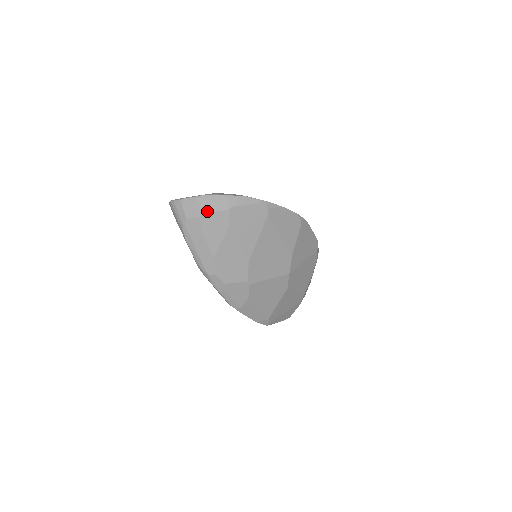
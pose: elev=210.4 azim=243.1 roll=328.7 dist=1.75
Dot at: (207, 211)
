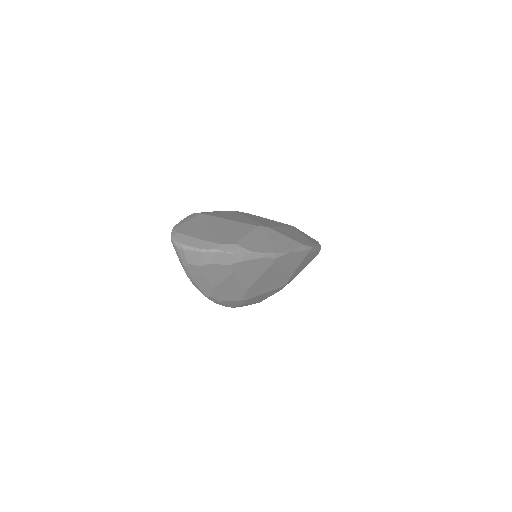
Dot at: (210, 263)
